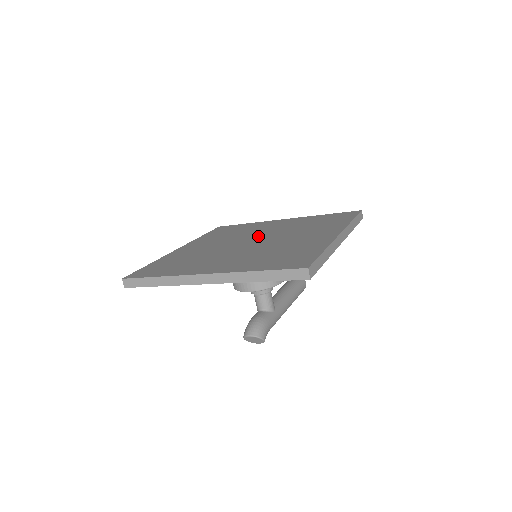
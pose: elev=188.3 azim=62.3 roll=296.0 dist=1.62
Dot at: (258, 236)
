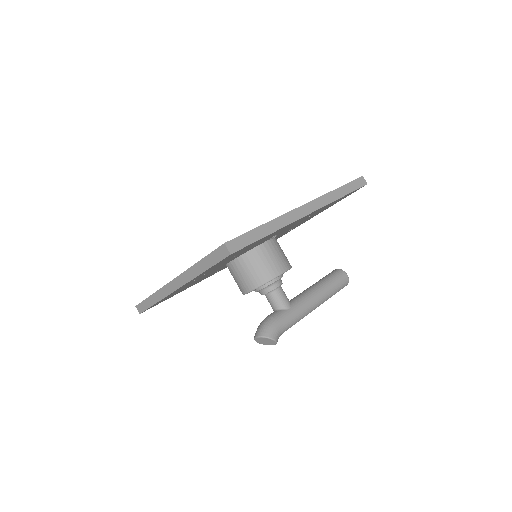
Dot at: occluded
